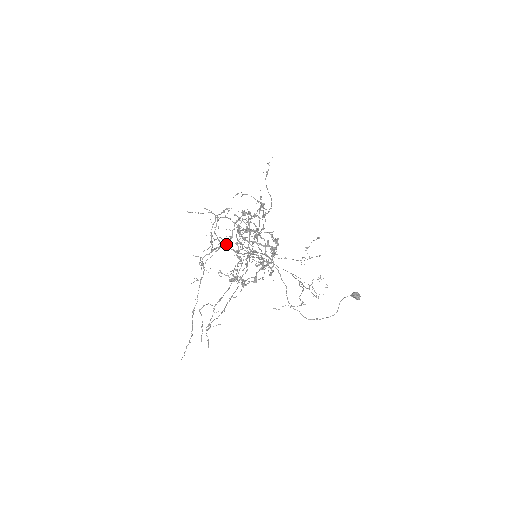
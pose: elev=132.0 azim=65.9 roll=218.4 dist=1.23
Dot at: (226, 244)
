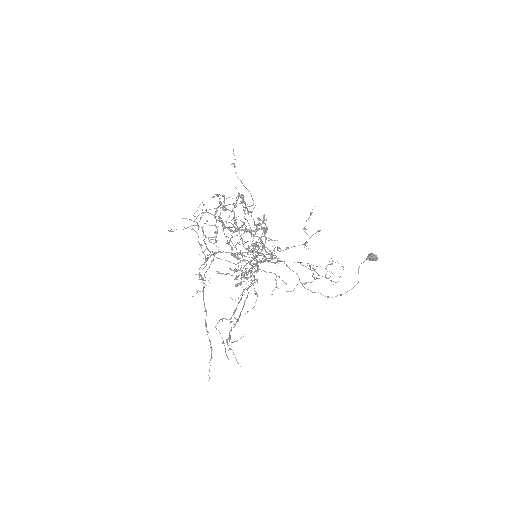
Dot at: occluded
